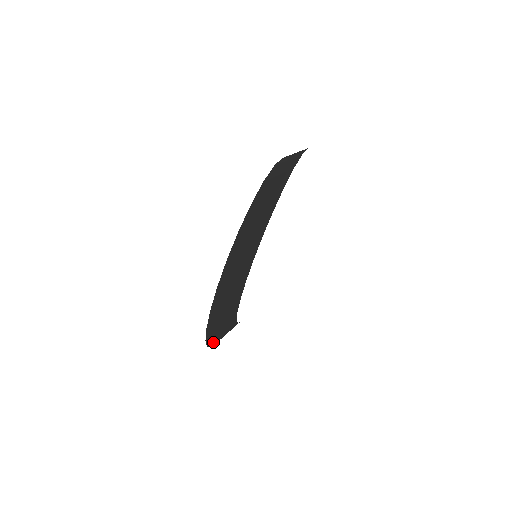
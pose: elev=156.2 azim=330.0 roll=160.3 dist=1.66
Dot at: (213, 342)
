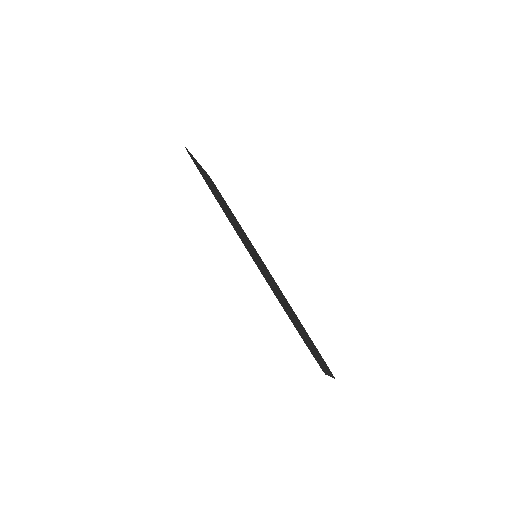
Dot at: (314, 357)
